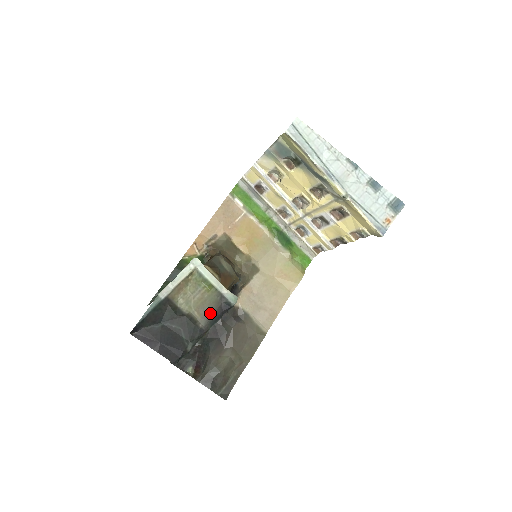
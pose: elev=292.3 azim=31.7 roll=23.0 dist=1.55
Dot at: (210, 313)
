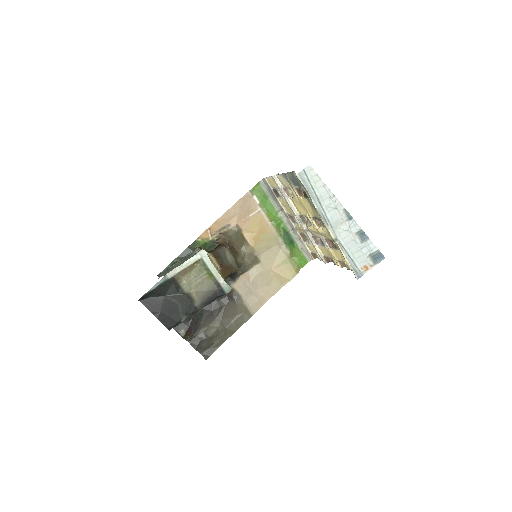
Dot at: (206, 296)
